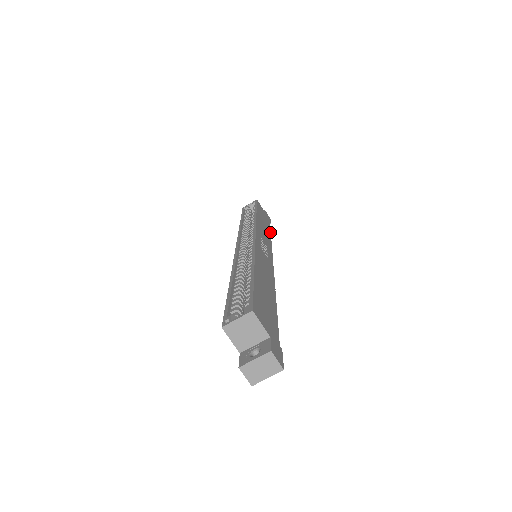
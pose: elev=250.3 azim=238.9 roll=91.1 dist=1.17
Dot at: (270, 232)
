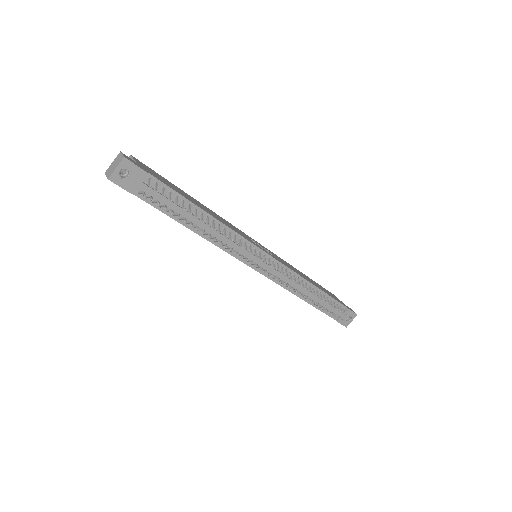
Dot at: (322, 291)
